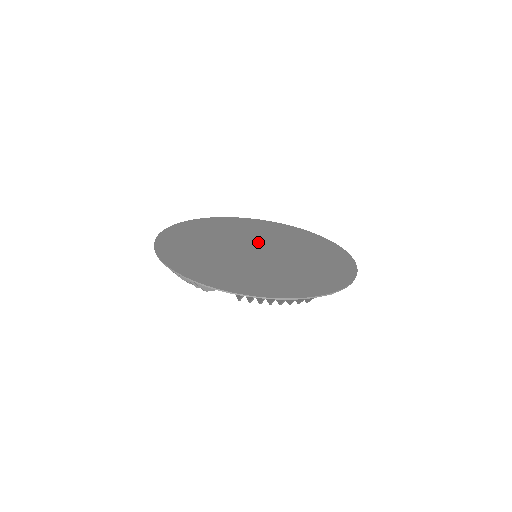
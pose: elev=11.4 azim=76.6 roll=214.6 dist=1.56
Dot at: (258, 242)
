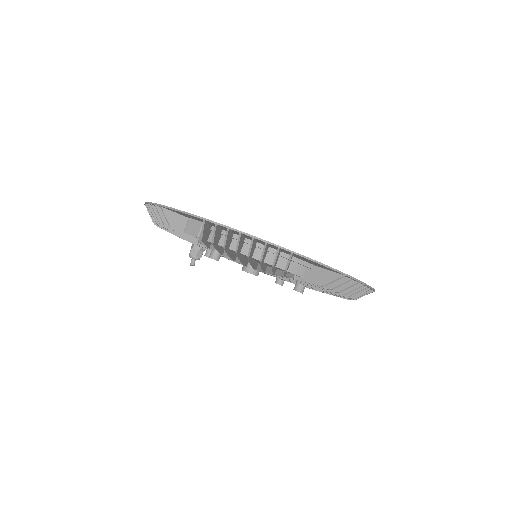
Dot at: occluded
